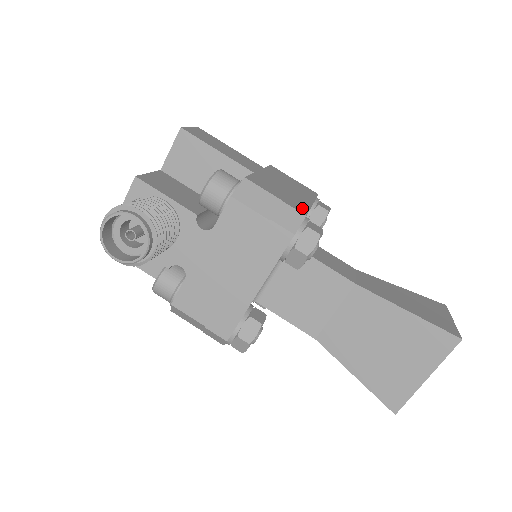
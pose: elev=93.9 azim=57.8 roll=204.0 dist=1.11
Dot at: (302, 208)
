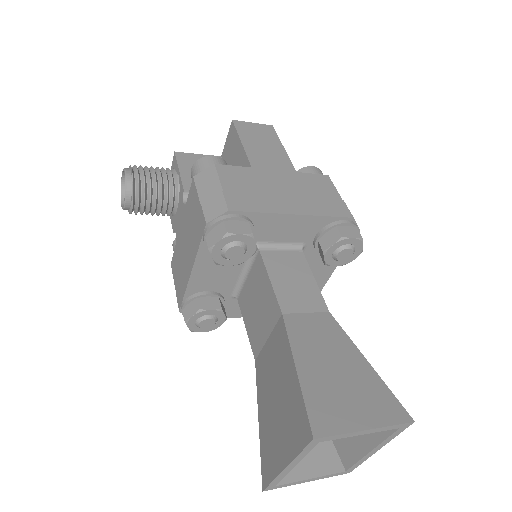
Dot at: (246, 206)
